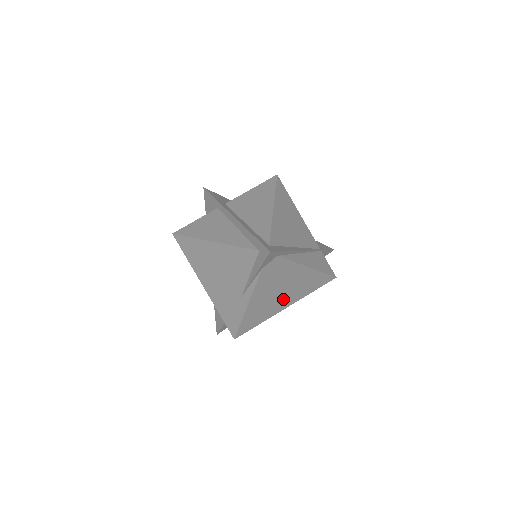
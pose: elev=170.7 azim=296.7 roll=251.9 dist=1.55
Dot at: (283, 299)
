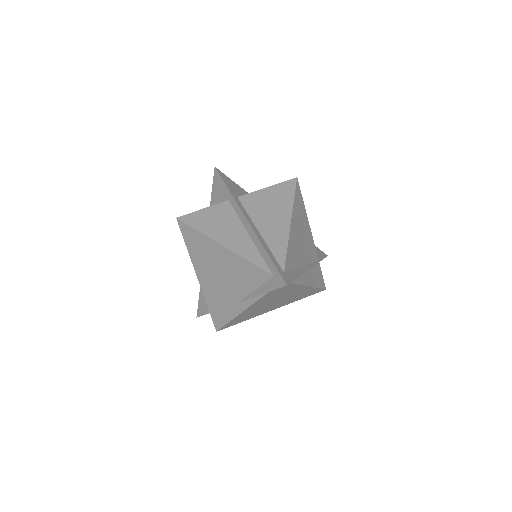
Dot at: (274, 305)
